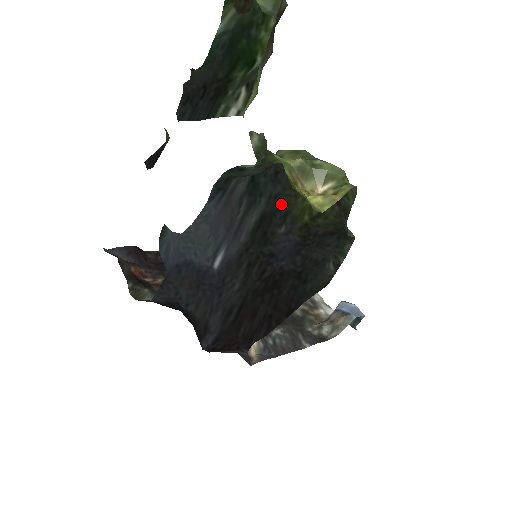
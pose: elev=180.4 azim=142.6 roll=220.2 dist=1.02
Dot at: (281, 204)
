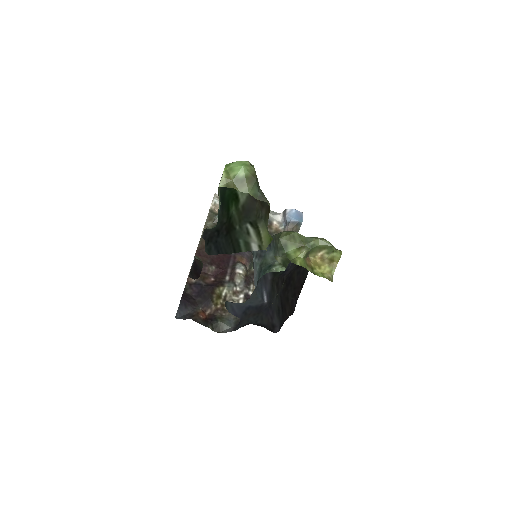
Dot at: occluded
